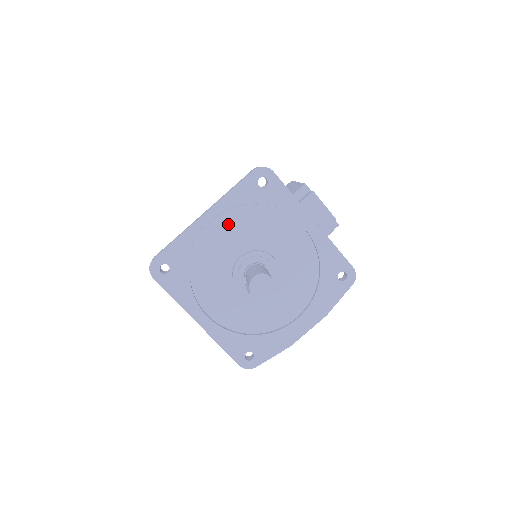
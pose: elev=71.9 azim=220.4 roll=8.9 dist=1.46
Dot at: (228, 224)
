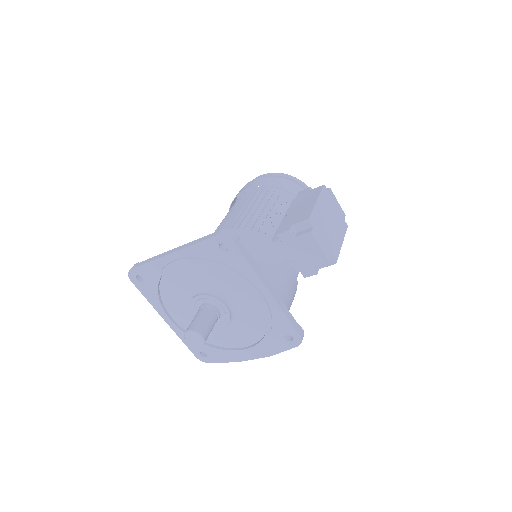
Dot at: (191, 267)
